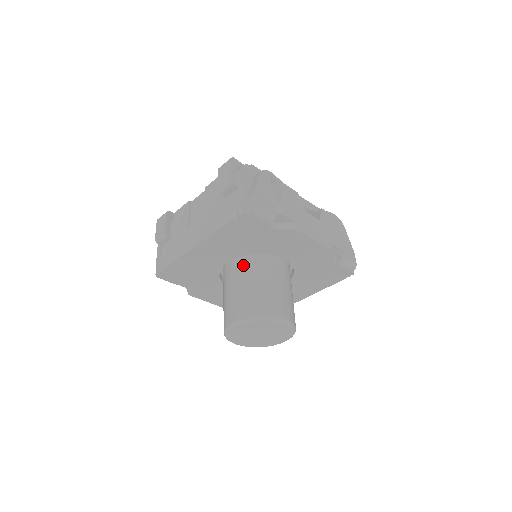
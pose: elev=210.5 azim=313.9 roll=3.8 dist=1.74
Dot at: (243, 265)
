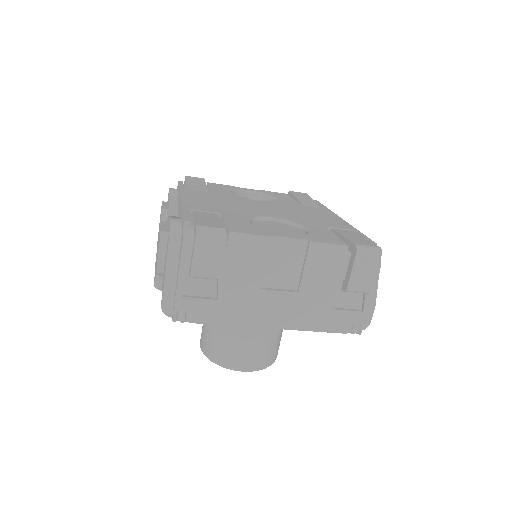
Dot at: occluded
